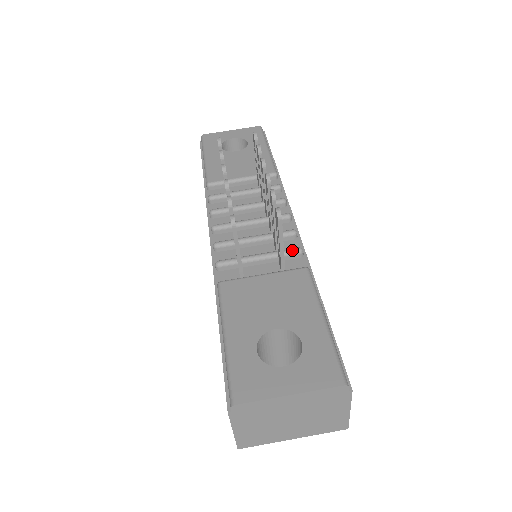
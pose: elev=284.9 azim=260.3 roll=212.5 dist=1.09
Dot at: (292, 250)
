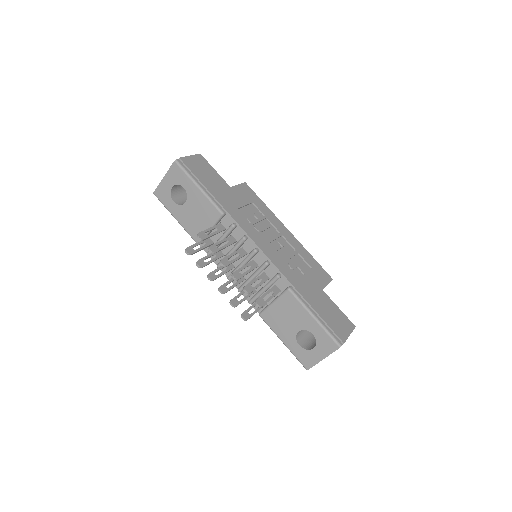
Dot at: (274, 280)
